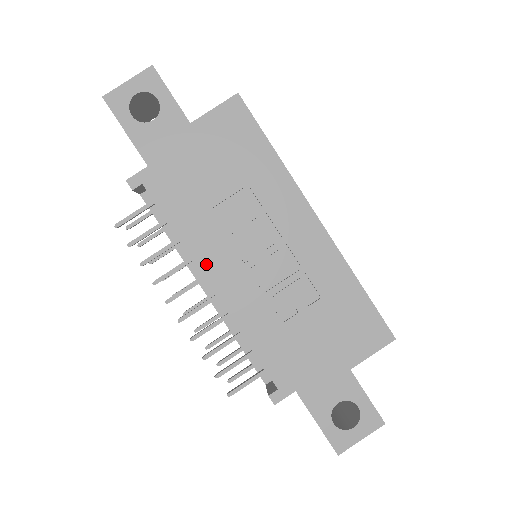
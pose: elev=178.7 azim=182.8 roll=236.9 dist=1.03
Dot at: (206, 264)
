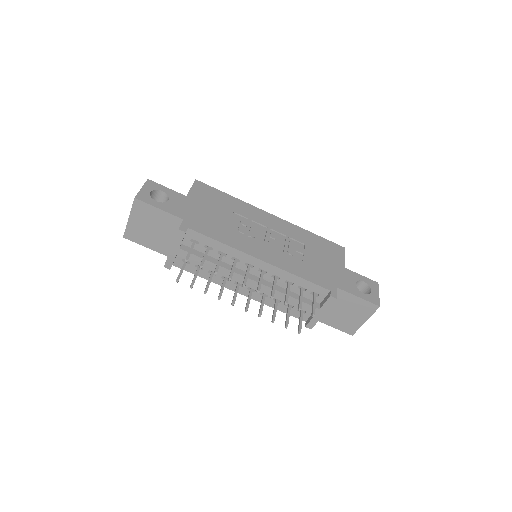
Dot at: (249, 251)
